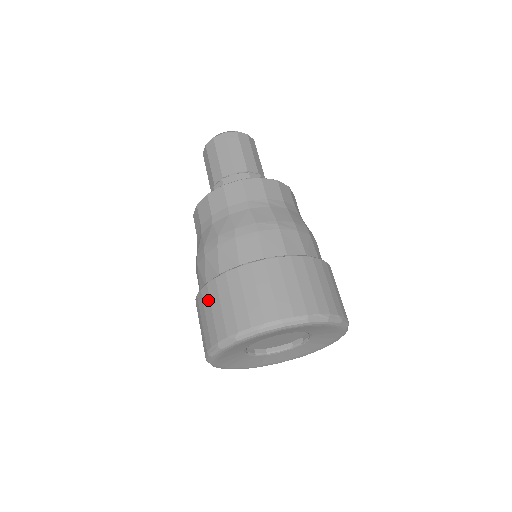
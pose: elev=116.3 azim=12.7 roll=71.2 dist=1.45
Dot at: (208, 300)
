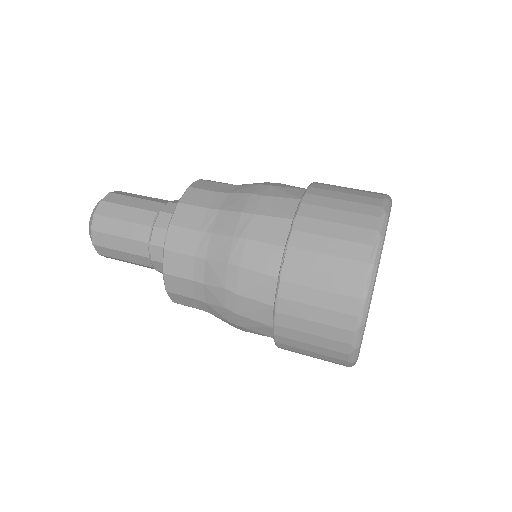
Dot at: (295, 349)
